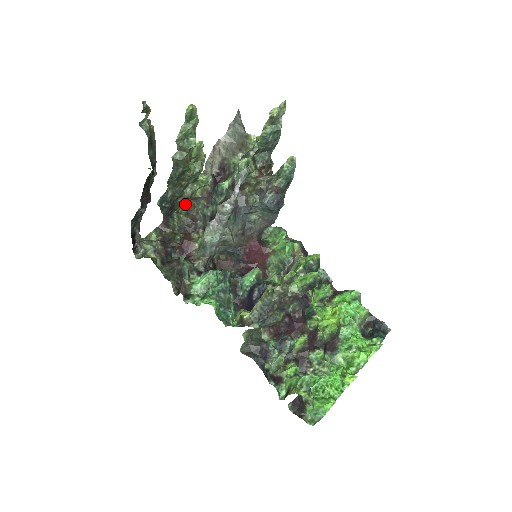
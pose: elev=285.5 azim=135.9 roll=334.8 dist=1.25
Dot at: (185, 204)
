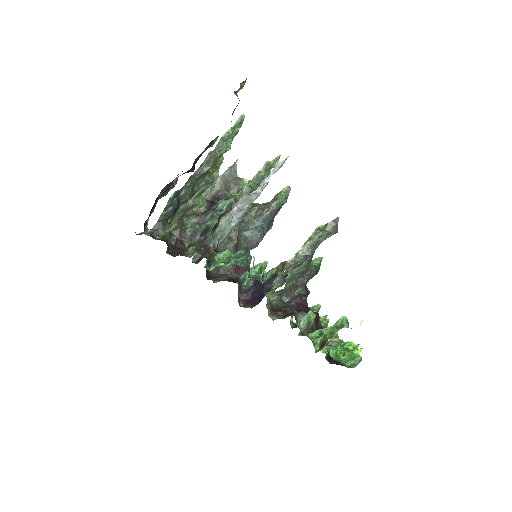
Dot at: (180, 216)
